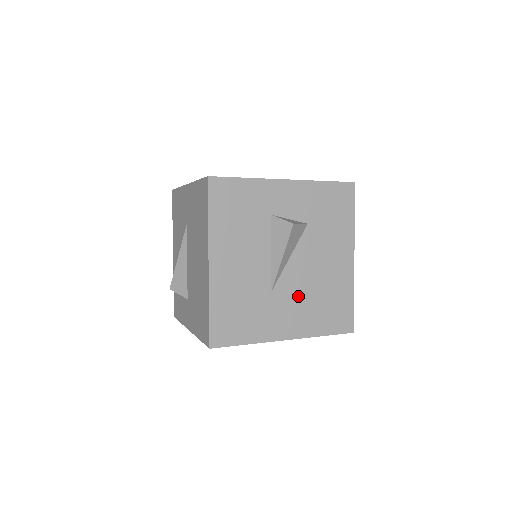
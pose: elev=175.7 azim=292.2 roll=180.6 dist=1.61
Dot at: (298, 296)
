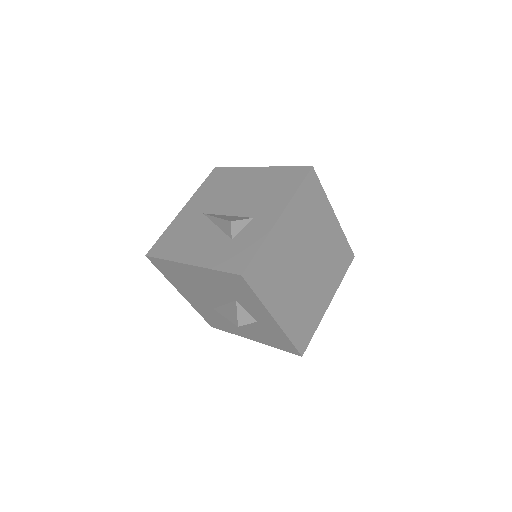
Dot at: occluded
